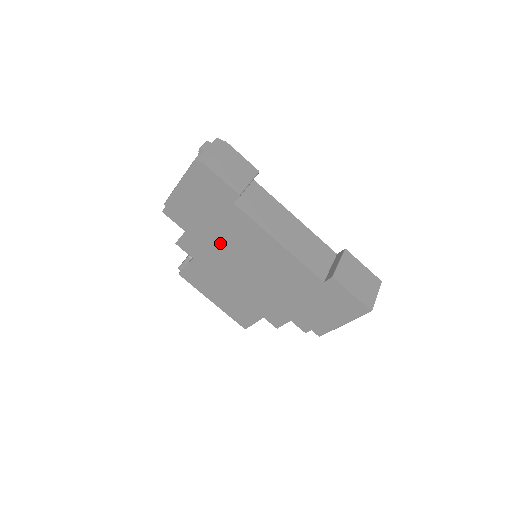
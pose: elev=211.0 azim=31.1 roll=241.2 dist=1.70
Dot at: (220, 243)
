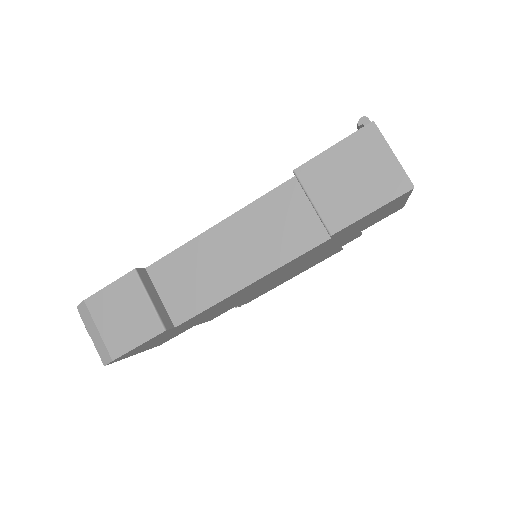
Dot at: (225, 307)
